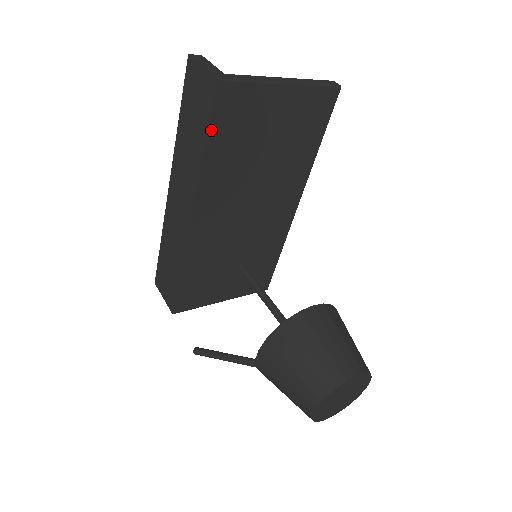
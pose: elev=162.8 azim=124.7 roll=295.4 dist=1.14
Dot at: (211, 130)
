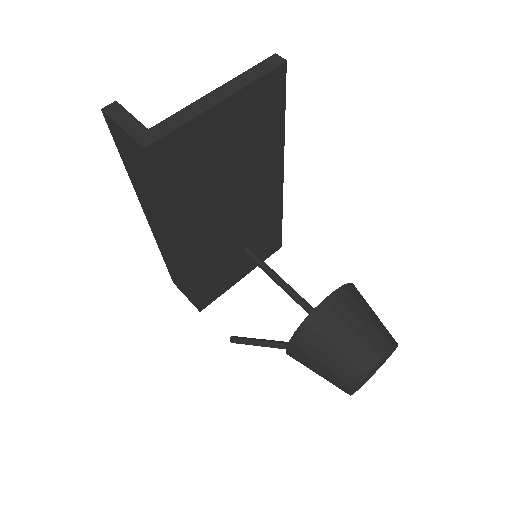
Dot at: (160, 187)
